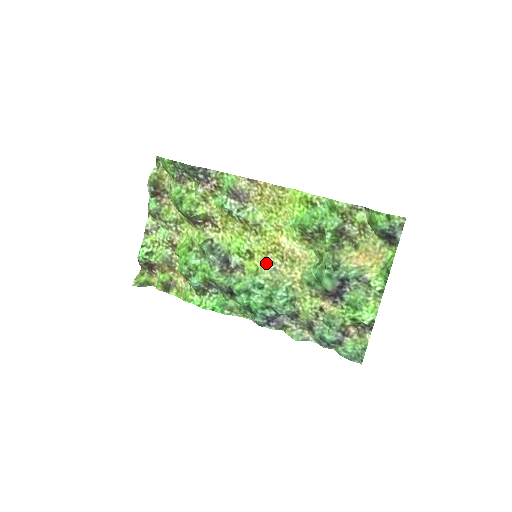
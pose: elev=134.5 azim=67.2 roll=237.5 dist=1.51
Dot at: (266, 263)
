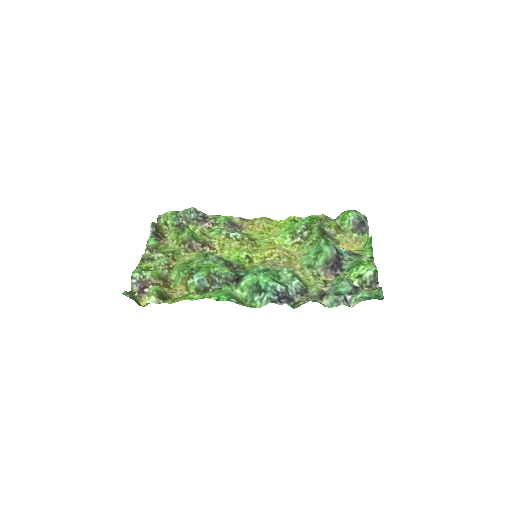
Dot at: (265, 263)
